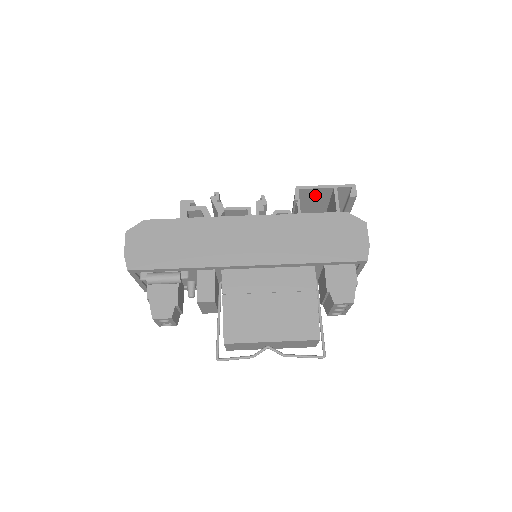
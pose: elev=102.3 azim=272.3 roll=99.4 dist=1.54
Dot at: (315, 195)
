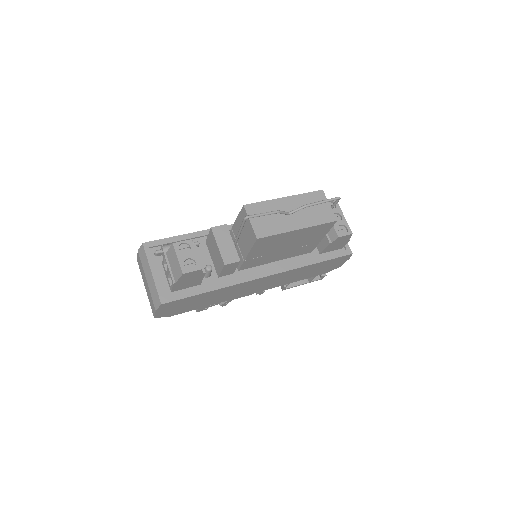
Dot at: occluded
